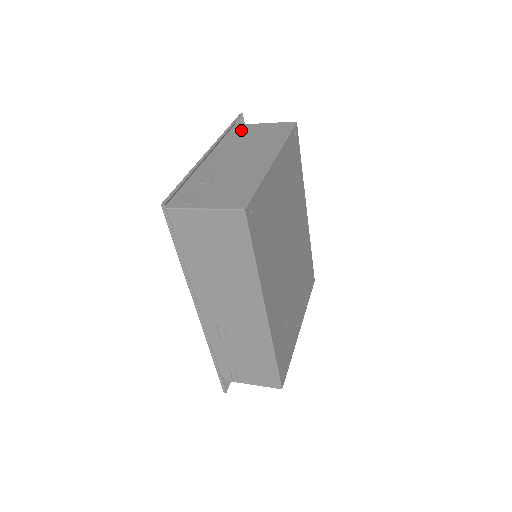
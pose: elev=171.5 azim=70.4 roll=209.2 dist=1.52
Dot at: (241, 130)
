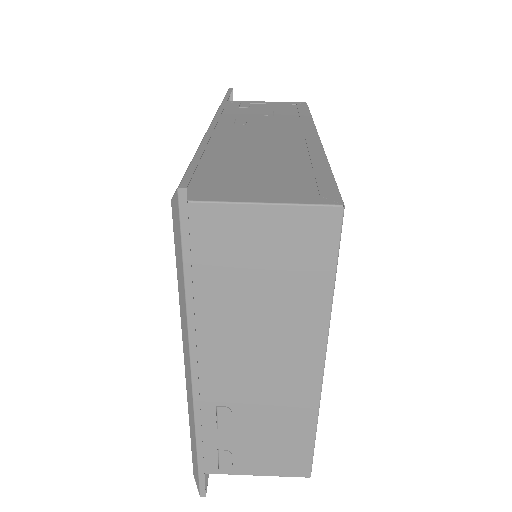
Dot at: (206, 241)
